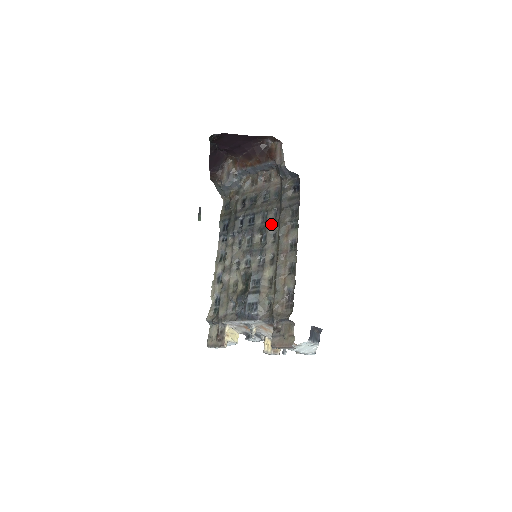
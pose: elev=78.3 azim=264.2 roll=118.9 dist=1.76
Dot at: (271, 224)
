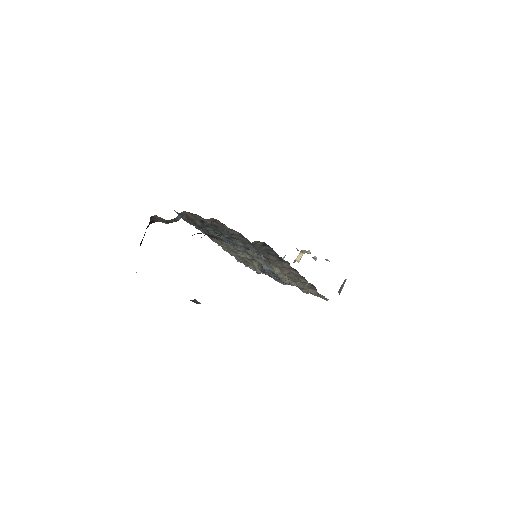
Dot at: occluded
